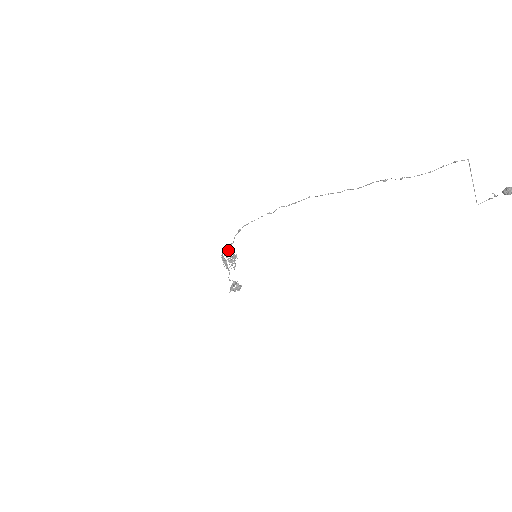
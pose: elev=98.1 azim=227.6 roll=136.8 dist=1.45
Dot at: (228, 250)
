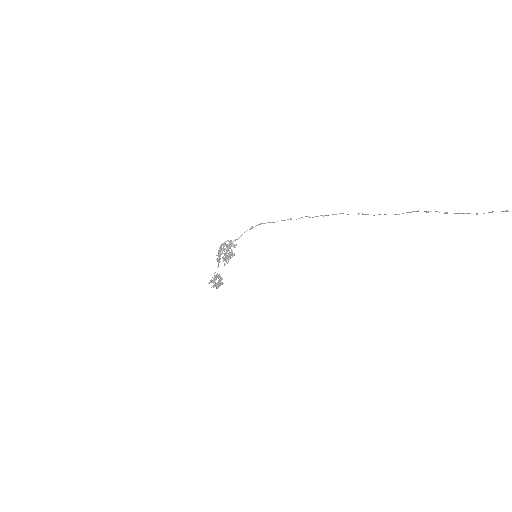
Dot at: occluded
